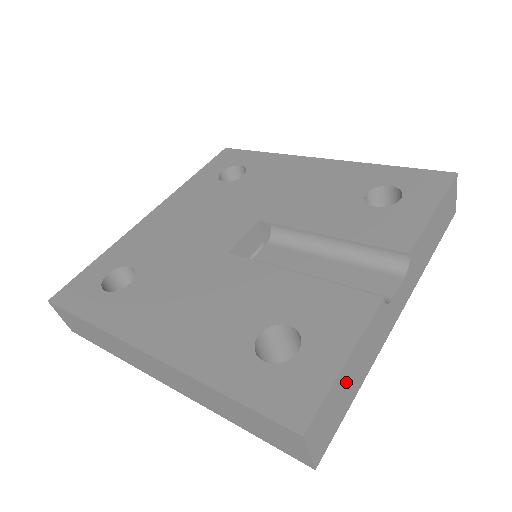
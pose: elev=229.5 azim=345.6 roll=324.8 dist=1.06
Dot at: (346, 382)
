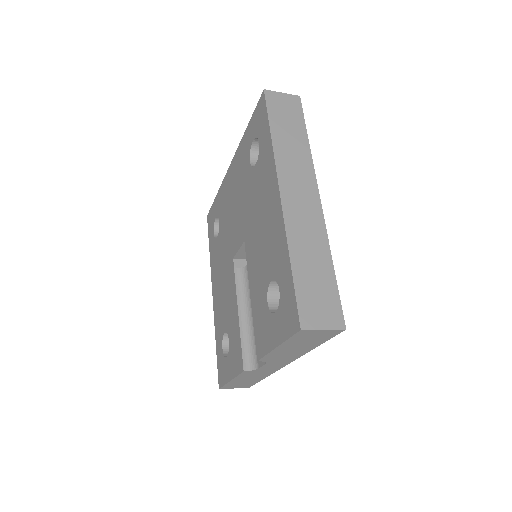
Dot at: (241, 381)
